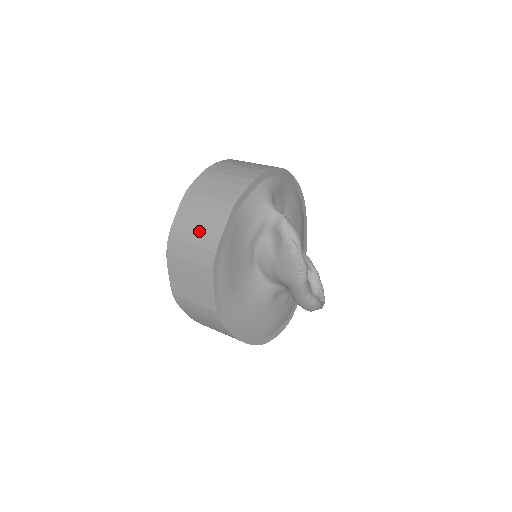
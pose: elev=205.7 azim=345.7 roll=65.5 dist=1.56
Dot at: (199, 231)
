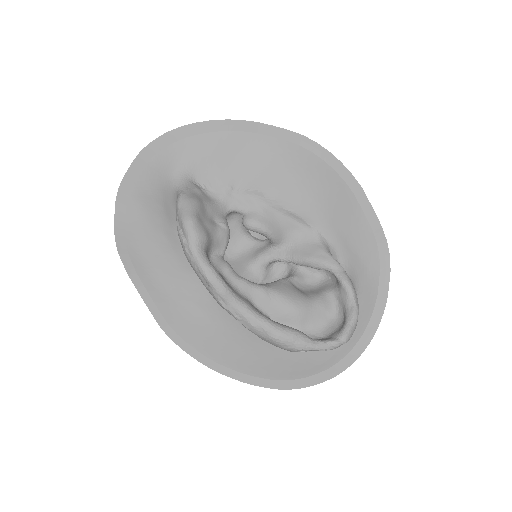
Dot at: occluded
